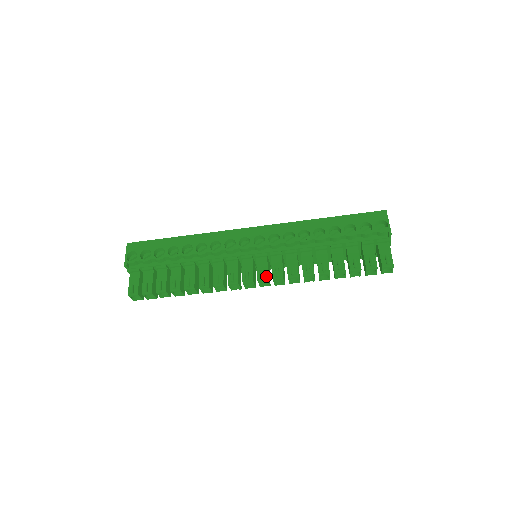
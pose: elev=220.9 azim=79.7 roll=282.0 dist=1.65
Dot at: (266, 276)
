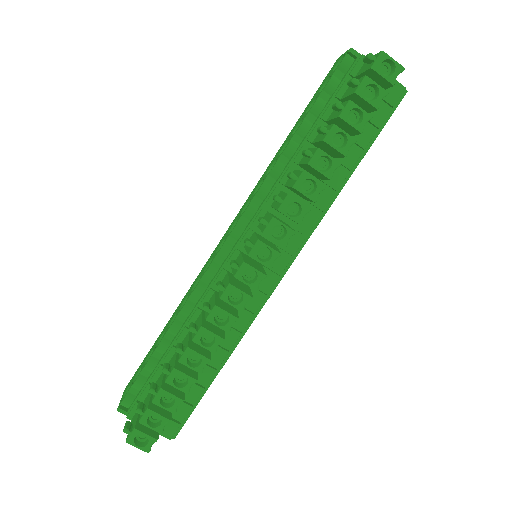
Dot at: (255, 241)
